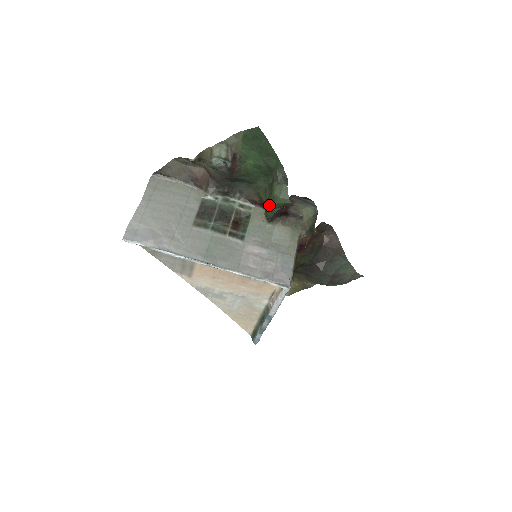
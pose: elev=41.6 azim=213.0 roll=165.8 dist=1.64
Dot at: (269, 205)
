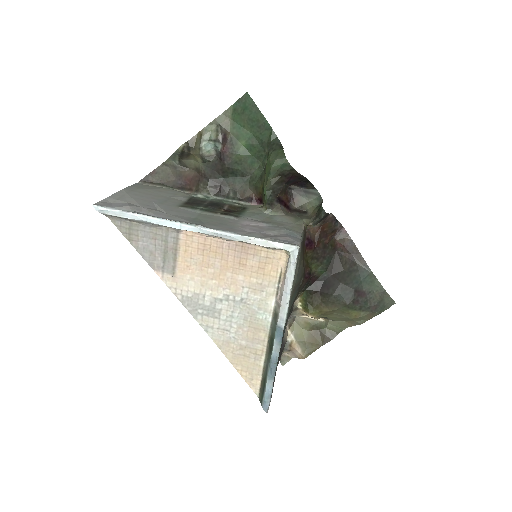
Dot at: (265, 179)
